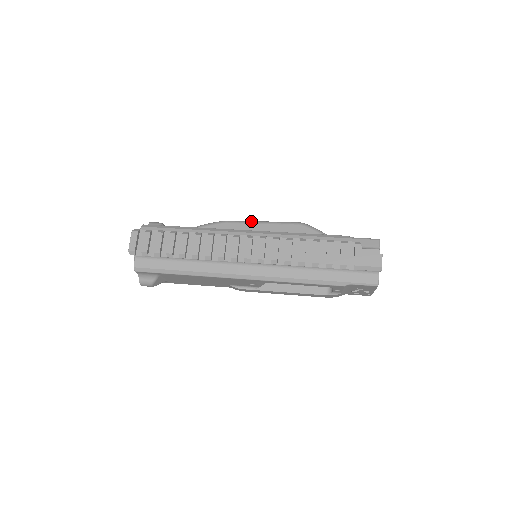
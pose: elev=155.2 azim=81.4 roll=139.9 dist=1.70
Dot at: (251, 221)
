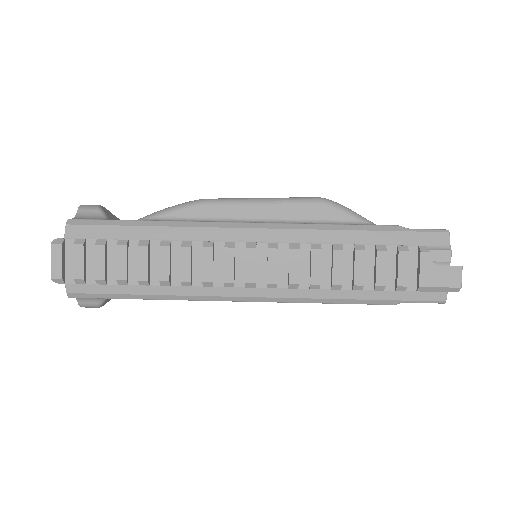
Dot at: (244, 199)
